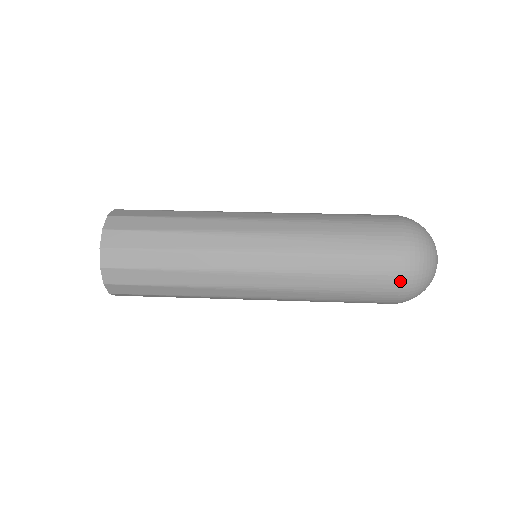
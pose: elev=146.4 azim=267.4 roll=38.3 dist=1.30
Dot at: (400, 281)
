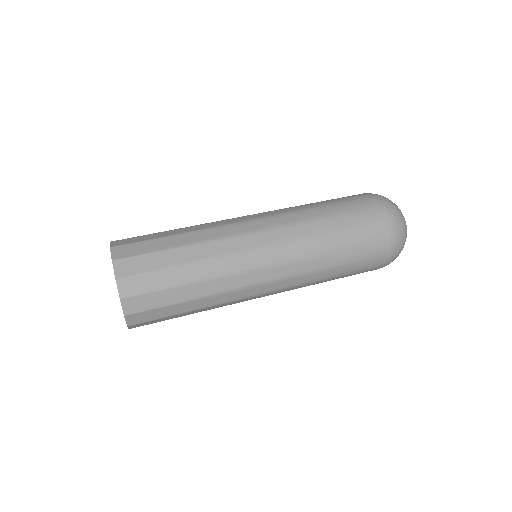
Dot at: (388, 244)
